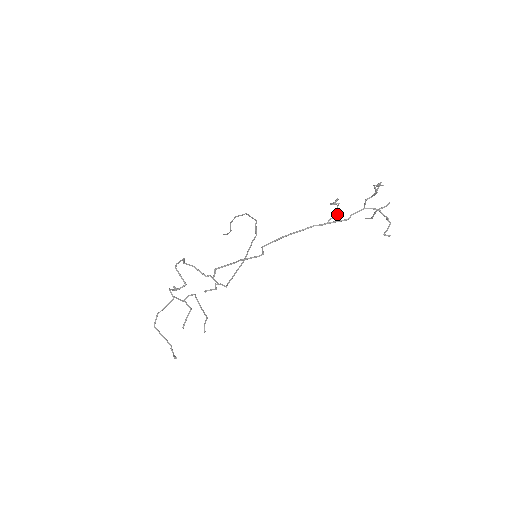
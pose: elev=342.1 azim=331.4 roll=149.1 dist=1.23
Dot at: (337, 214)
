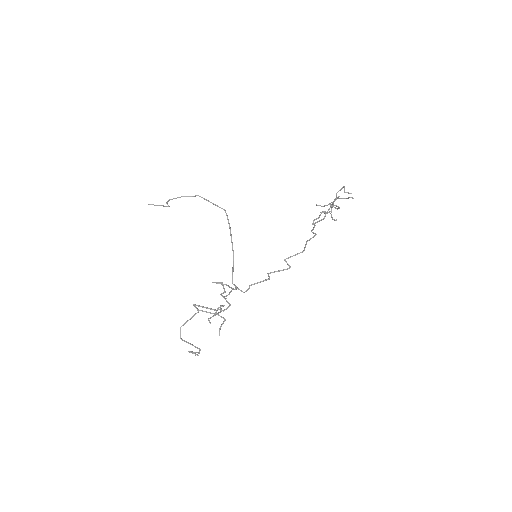
Dot at: occluded
